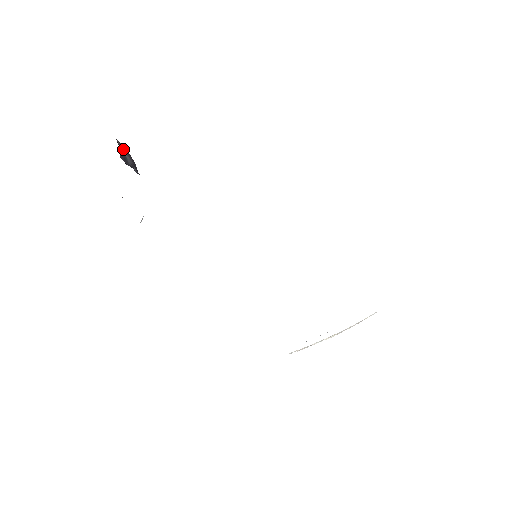
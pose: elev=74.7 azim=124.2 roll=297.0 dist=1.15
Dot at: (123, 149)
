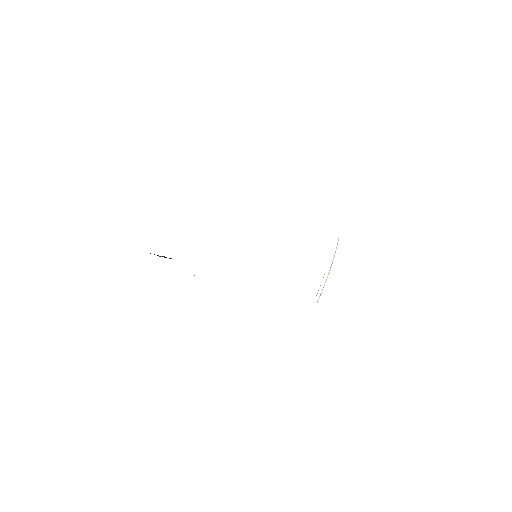
Dot at: occluded
